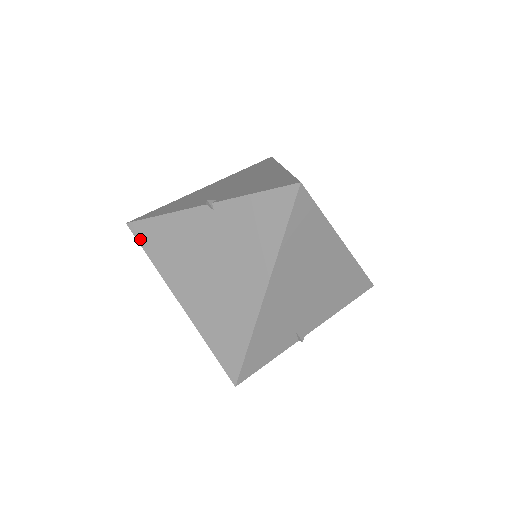
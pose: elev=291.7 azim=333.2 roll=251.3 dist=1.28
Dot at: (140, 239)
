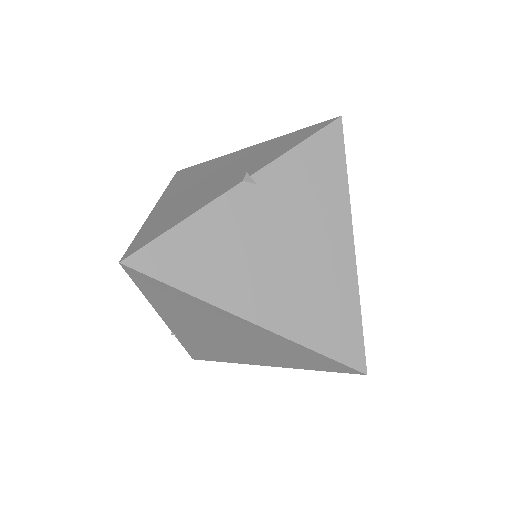
Dot at: (155, 272)
